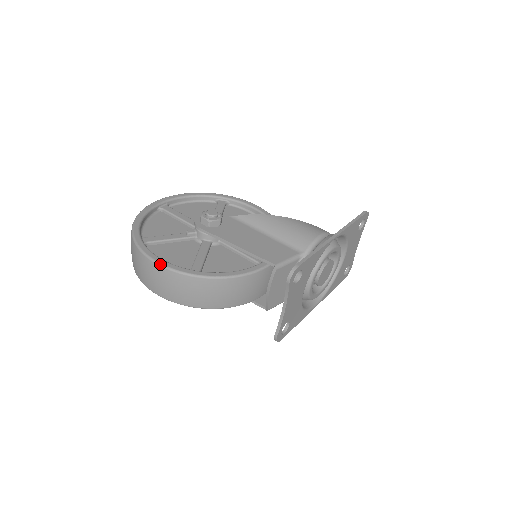
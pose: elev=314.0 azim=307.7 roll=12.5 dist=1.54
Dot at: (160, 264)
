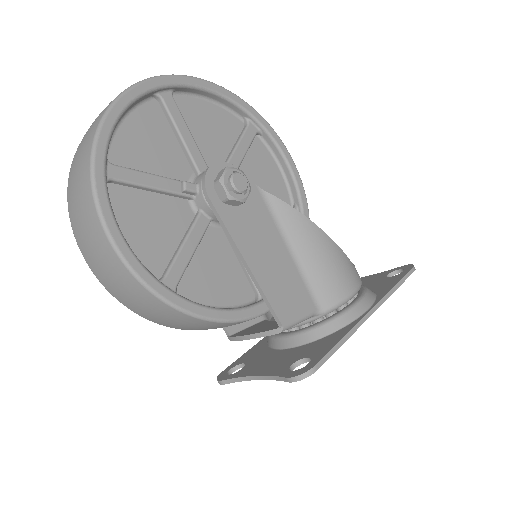
Dot at: (120, 254)
